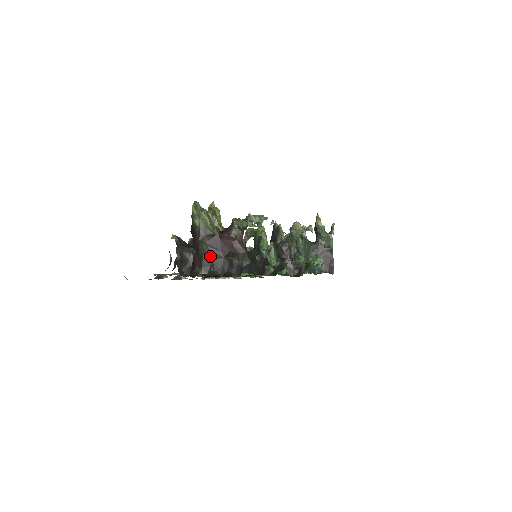
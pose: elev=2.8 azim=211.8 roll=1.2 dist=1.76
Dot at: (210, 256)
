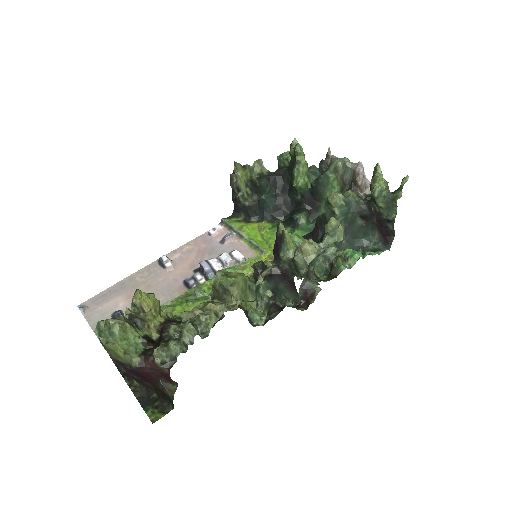
Dot at: (137, 378)
